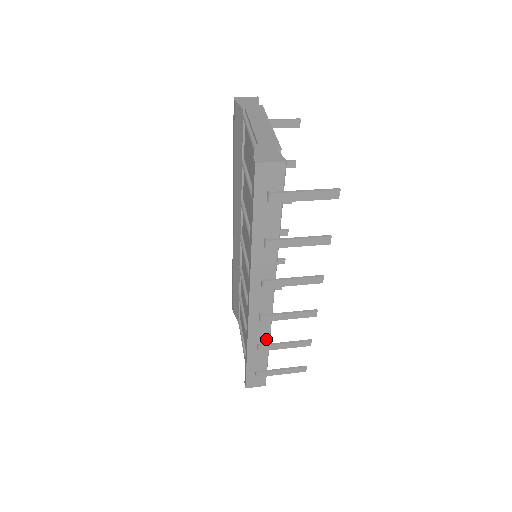
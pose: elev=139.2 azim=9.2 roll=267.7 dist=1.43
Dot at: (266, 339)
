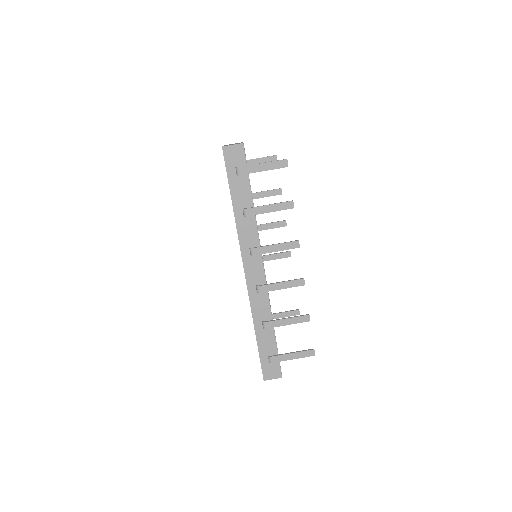
Dot at: (268, 316)
